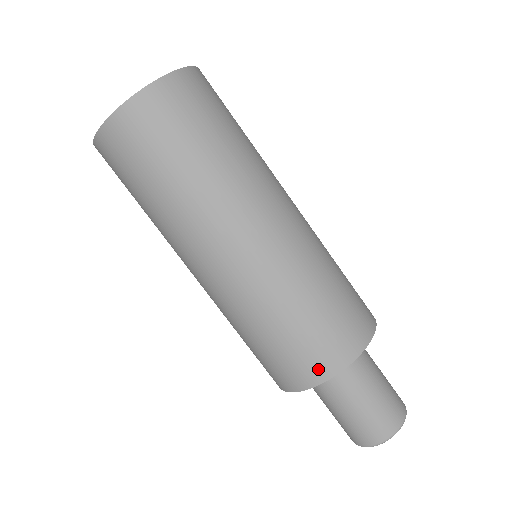
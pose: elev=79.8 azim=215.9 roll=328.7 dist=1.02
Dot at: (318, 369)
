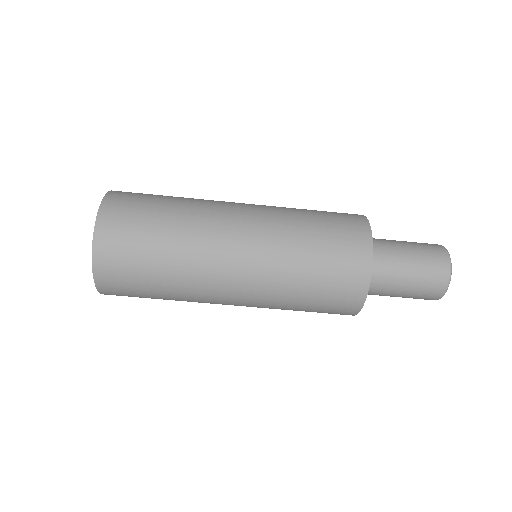
Dot at: (353, 297)
